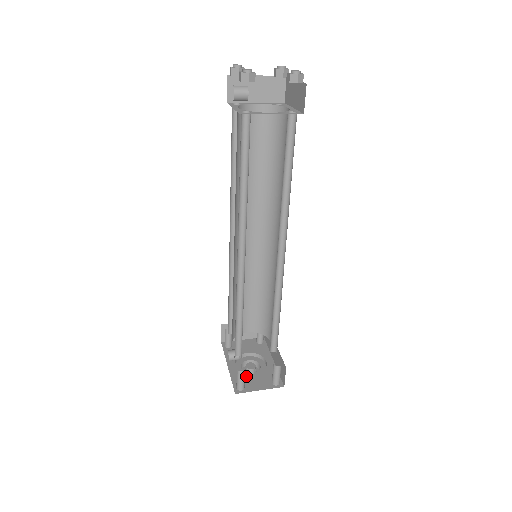
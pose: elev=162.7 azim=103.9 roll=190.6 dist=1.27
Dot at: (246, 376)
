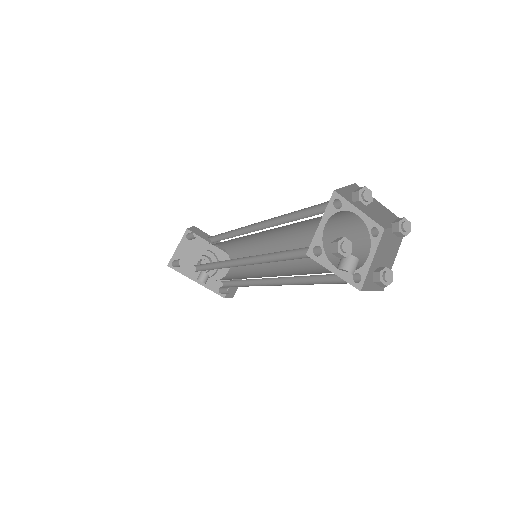
Dot at: (215, 278)
